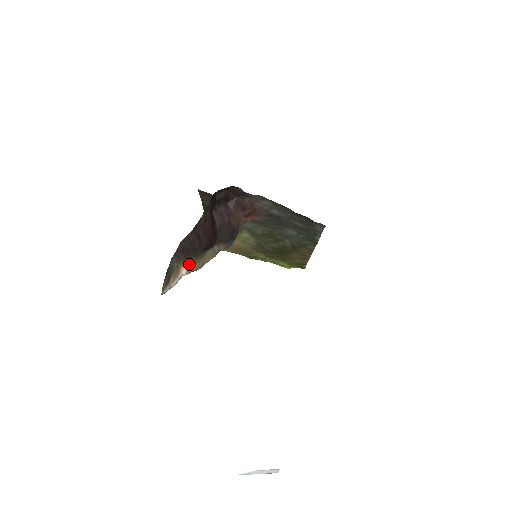
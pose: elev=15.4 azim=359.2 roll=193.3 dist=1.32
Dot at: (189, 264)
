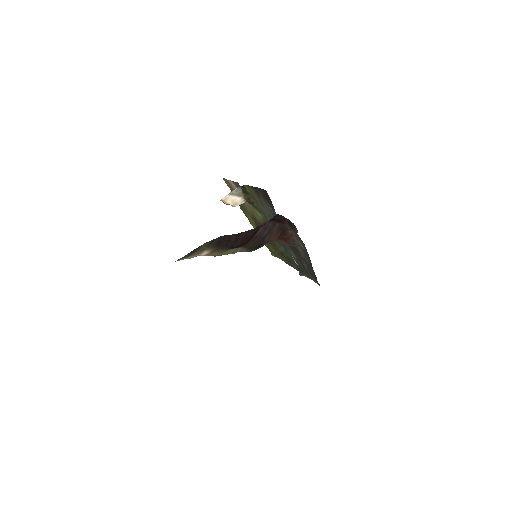
Dot at: (212, 251)
